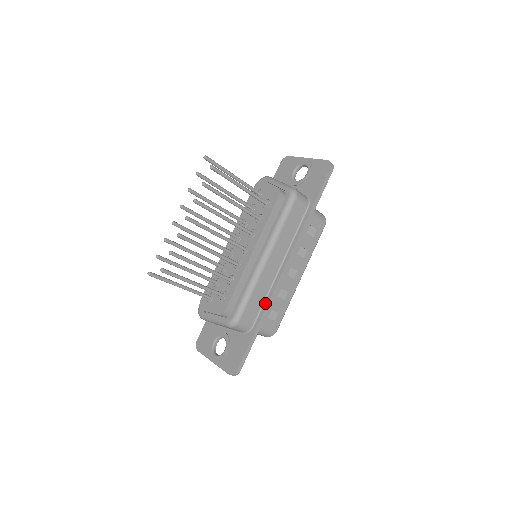
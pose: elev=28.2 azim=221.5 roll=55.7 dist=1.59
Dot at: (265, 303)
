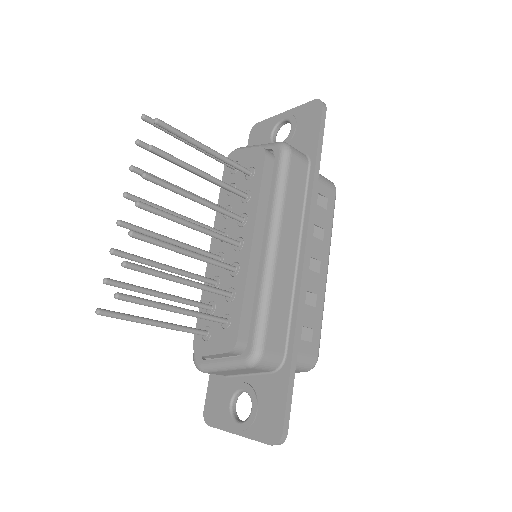
Dot at: (292, 315)
